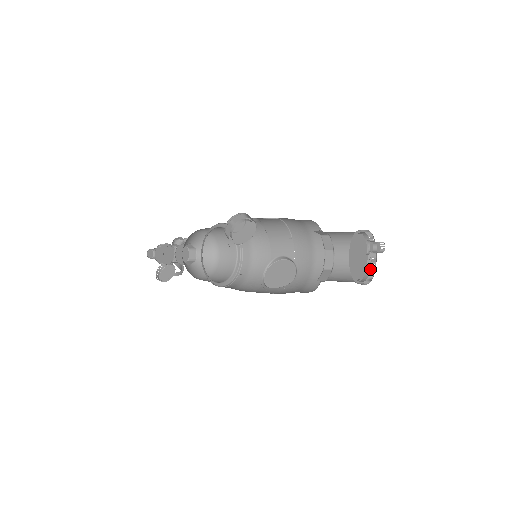
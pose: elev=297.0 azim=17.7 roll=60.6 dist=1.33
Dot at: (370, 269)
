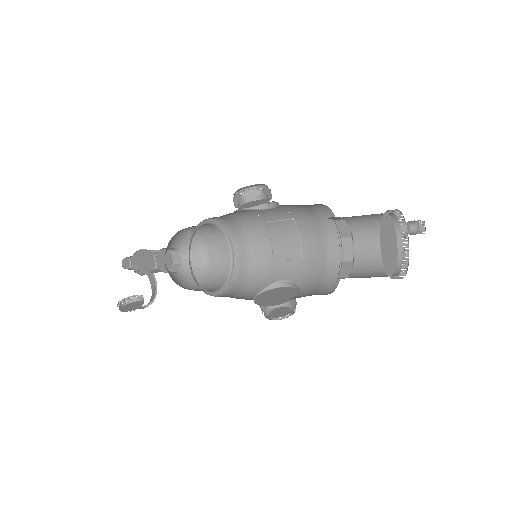
Dot at: (399, 275)
